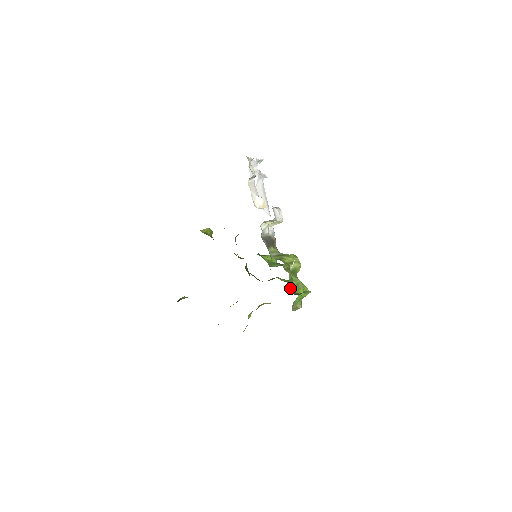
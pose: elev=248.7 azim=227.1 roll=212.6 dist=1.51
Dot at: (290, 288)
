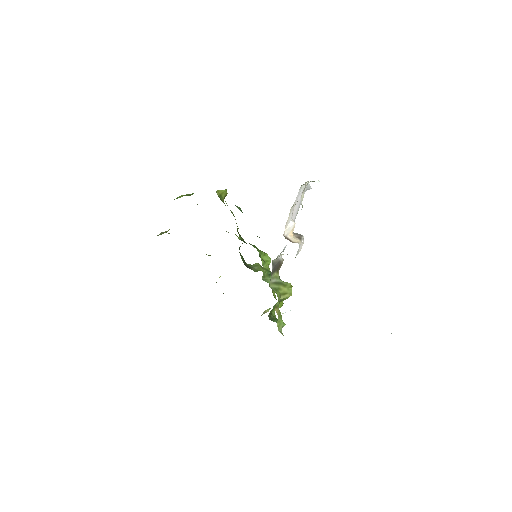
Dot at: (270, 311)
